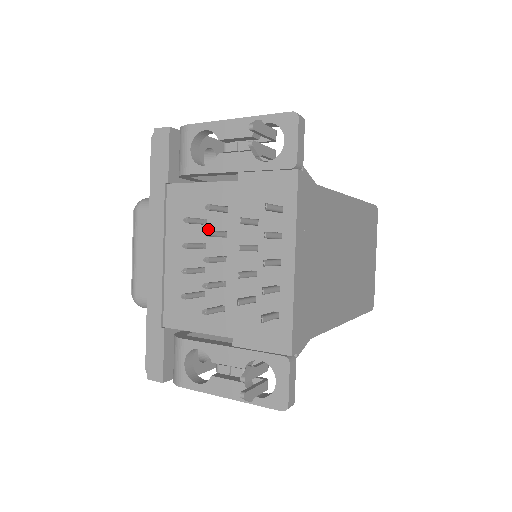
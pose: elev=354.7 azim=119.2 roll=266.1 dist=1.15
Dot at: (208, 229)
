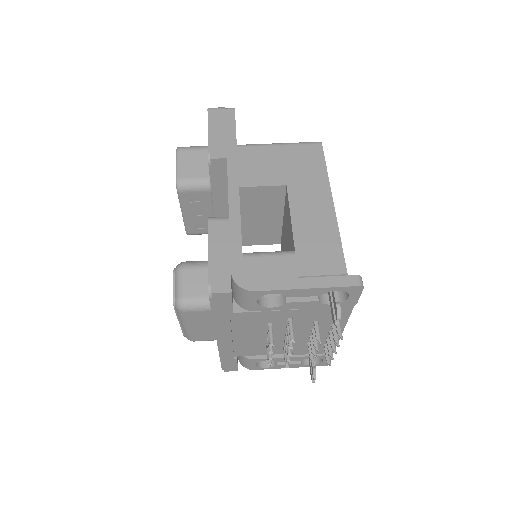
Dot at: (274, 327)
